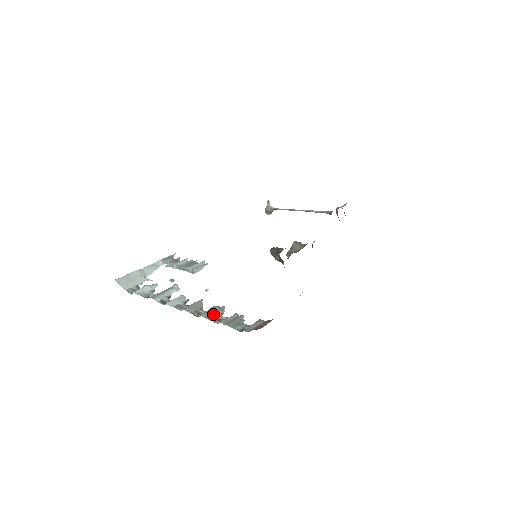
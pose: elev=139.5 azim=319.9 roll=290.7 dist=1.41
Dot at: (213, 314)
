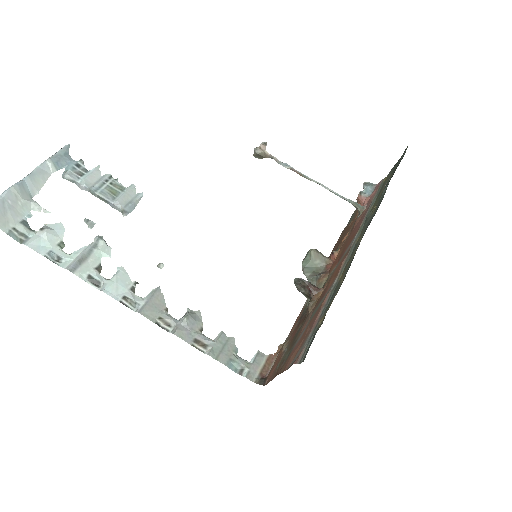
Dot at: (190, 330)
